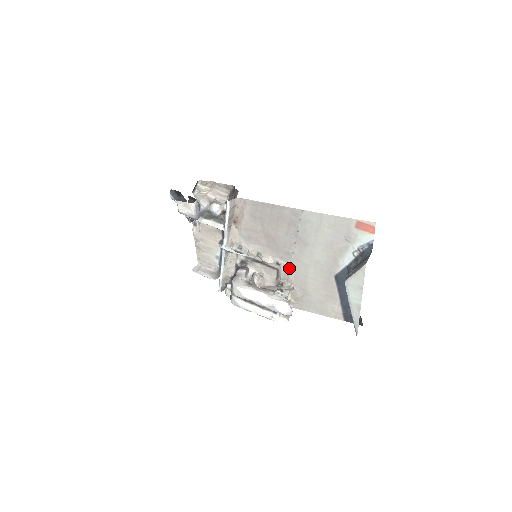
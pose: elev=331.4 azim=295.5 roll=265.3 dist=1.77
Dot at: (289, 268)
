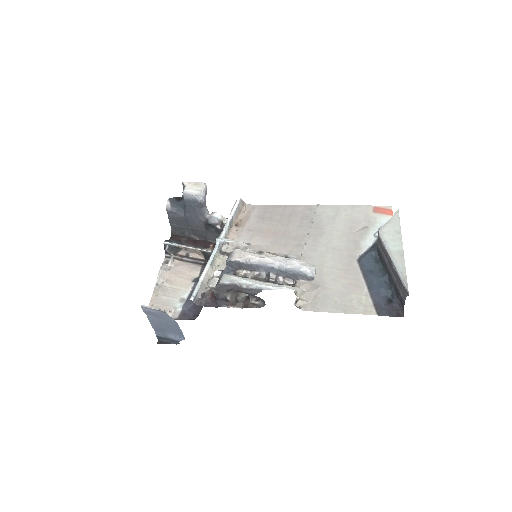
Dot at: occluded
